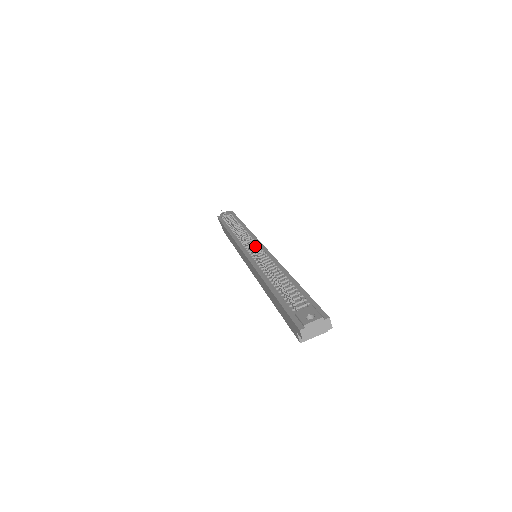
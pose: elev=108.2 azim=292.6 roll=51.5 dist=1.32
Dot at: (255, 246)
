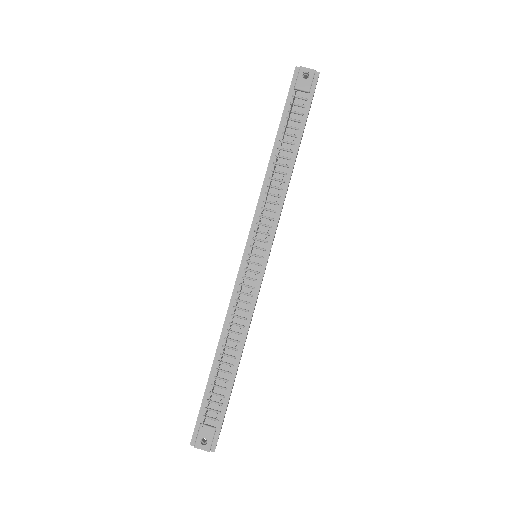
Dot at: (261, 250)
